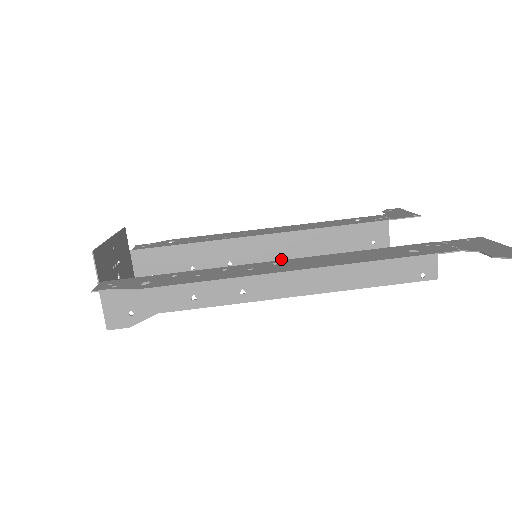
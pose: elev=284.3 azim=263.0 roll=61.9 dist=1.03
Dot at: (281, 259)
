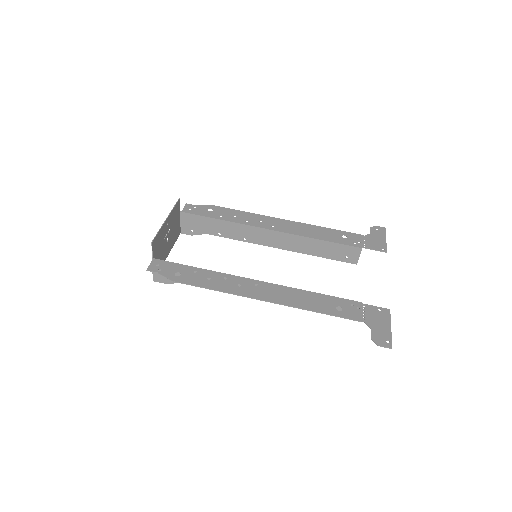
Dot at: (280, 247)
